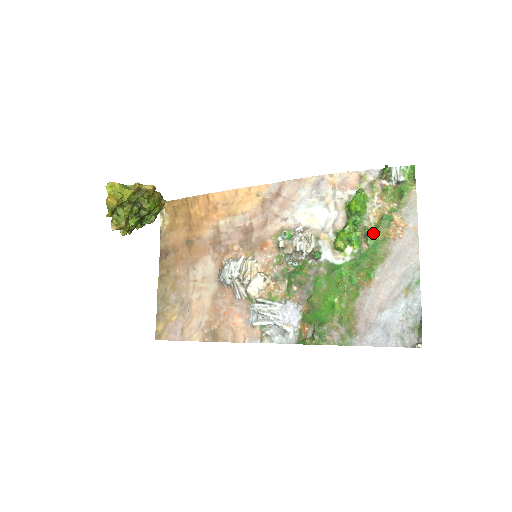
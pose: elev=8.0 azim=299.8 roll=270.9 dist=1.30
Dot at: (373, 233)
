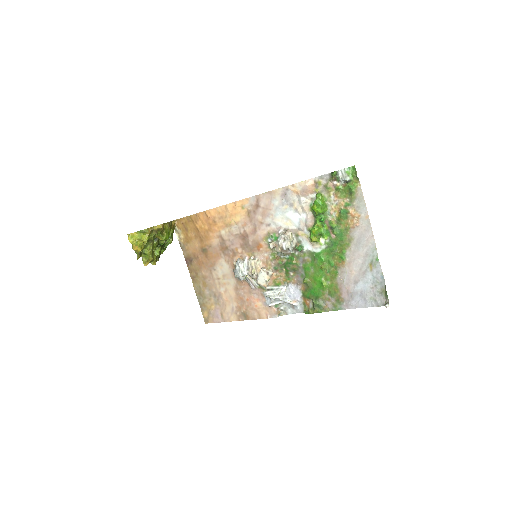
Dot at: (337, 225)
